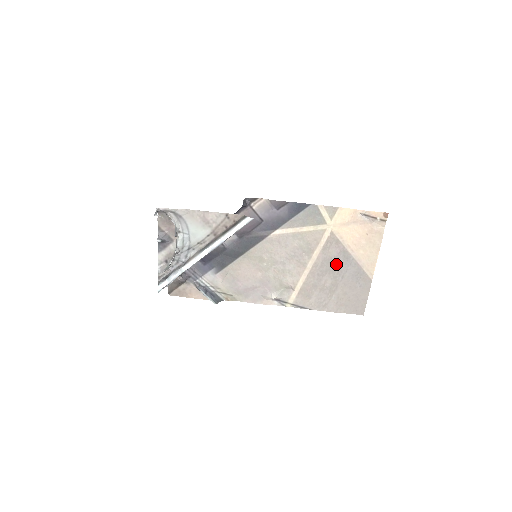
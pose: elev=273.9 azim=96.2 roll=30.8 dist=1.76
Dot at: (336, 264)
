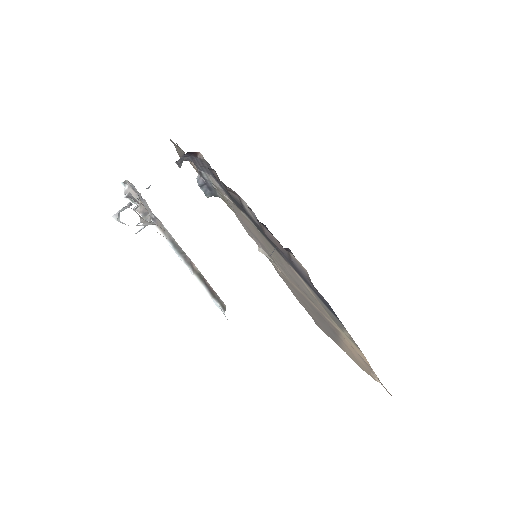
Dot at: (324, 321)
